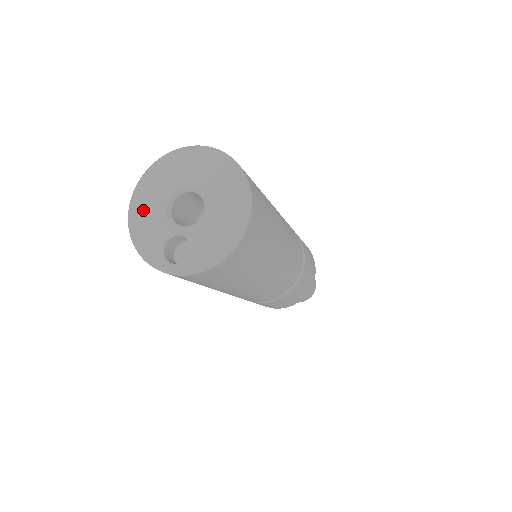
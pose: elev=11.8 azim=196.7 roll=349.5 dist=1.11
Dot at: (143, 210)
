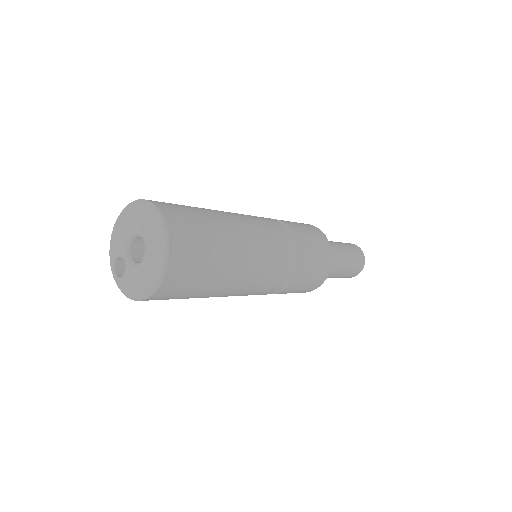
Dot at: (123, 224)
